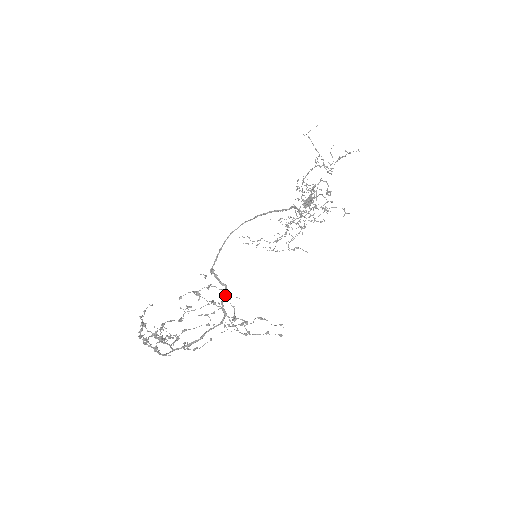
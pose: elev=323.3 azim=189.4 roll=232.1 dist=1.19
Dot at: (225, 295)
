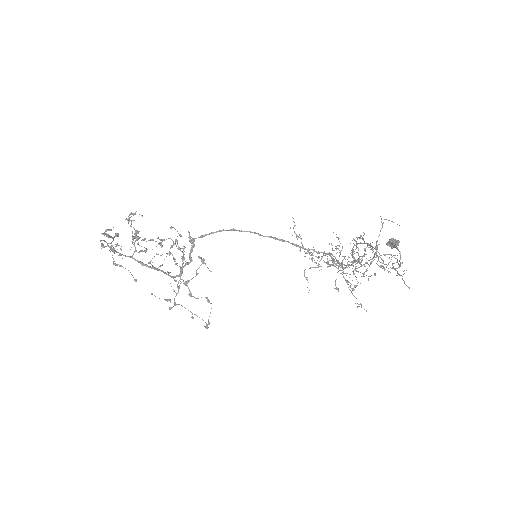
Dot at: (183, 267)
